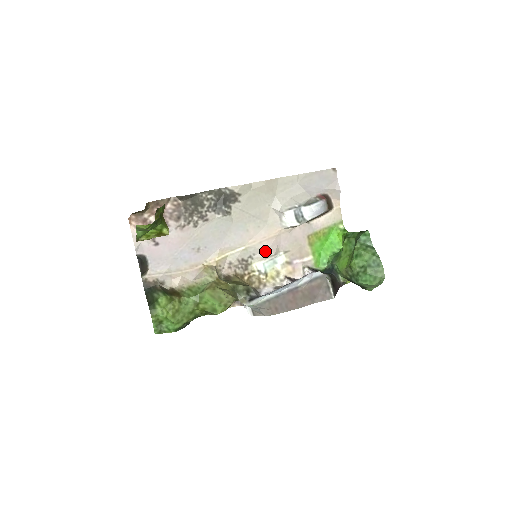
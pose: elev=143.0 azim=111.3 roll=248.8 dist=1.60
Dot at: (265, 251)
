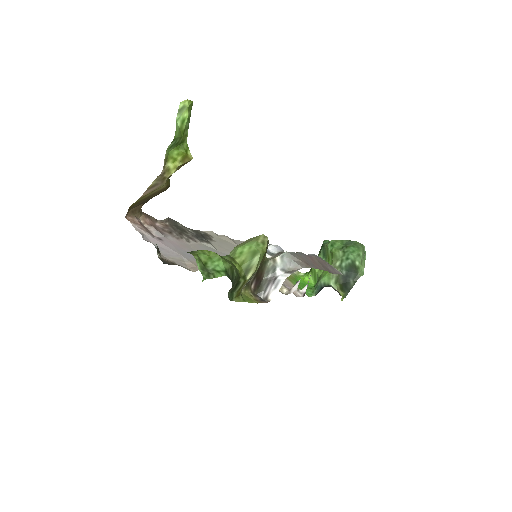
Dot at: occluded
